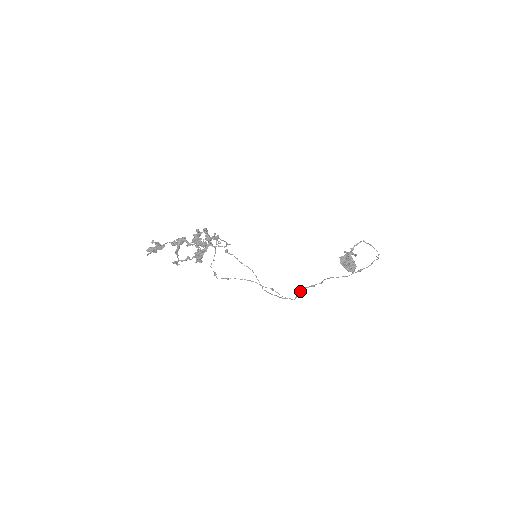
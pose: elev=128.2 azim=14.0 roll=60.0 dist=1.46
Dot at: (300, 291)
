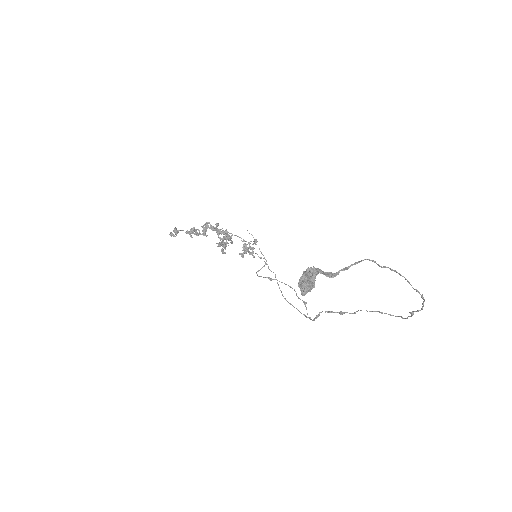
Dot at: (319, 313)
